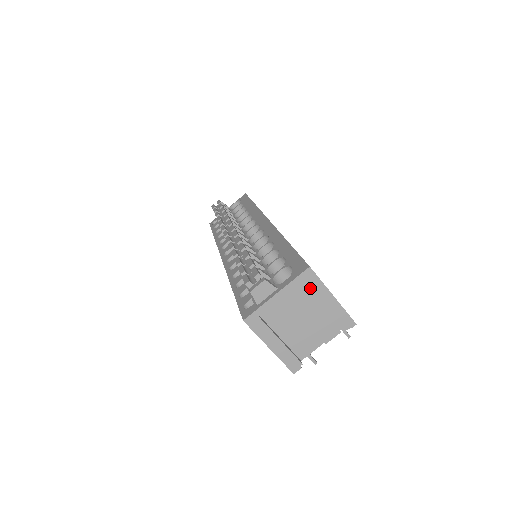
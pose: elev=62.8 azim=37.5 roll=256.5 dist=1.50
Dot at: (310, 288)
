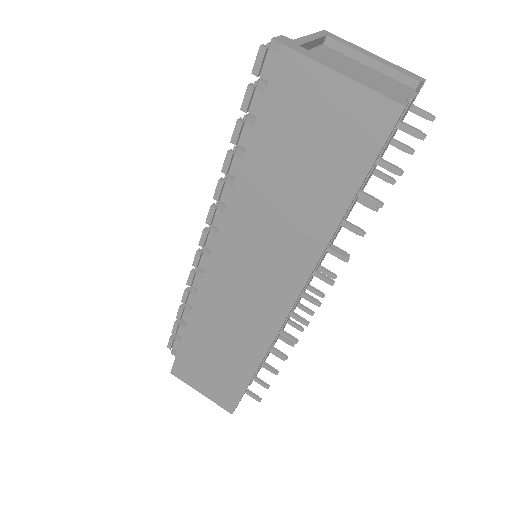
Dot at: (341, 43)
